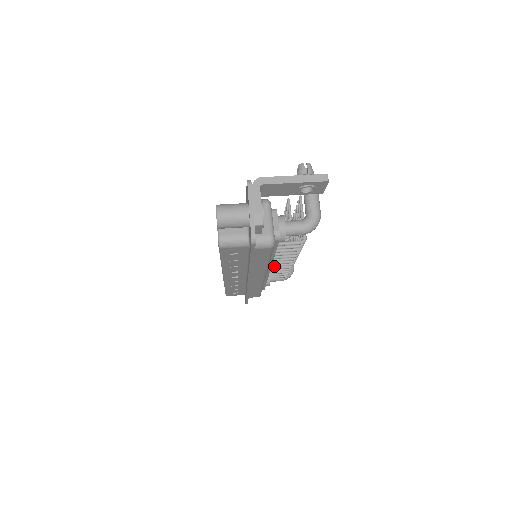
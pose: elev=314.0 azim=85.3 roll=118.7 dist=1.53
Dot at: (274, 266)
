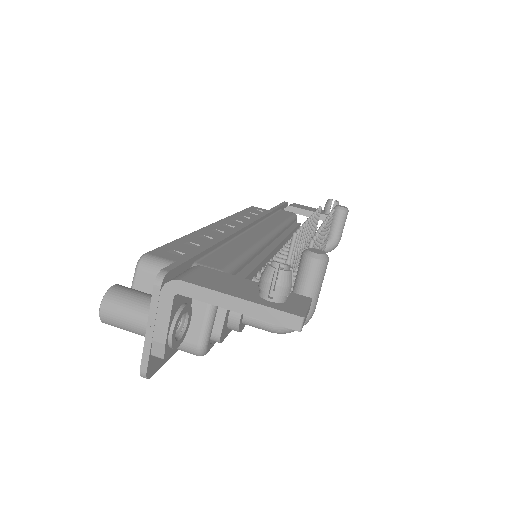
Dot at: occluded
